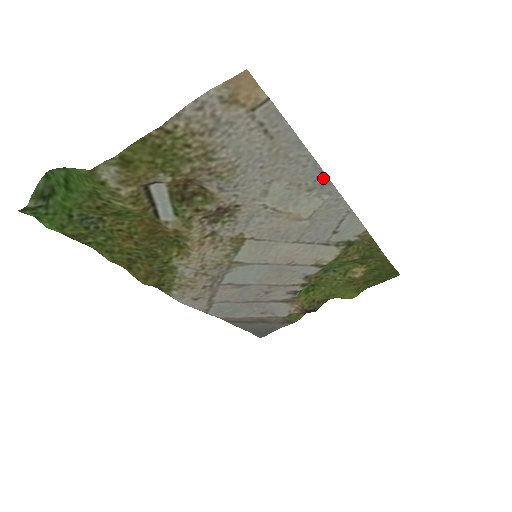
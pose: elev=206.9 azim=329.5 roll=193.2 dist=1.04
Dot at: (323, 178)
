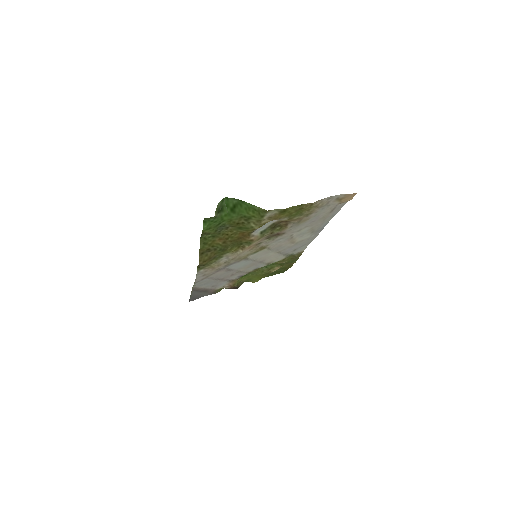
Dot at: (322, 228)
